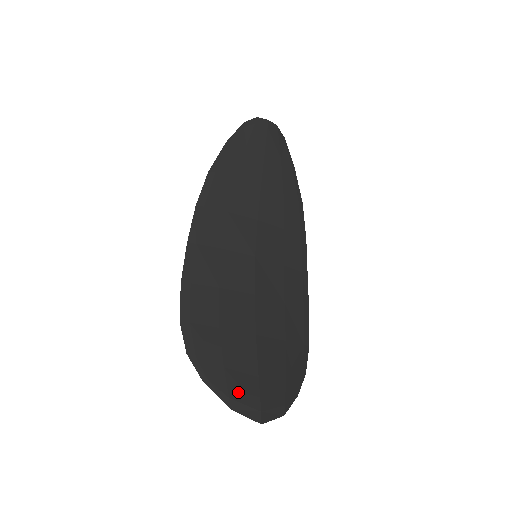
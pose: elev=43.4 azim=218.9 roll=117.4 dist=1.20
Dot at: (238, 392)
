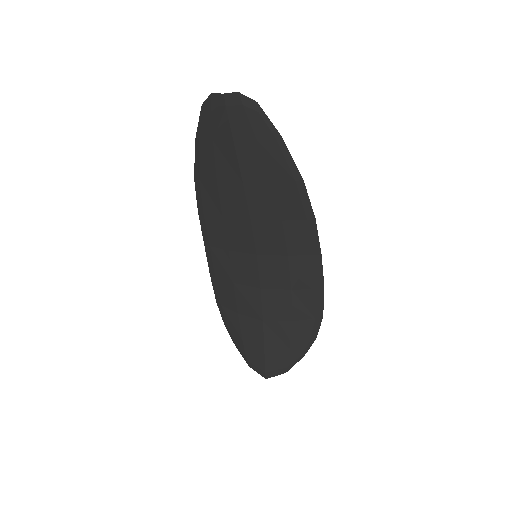
Dot at: (251, 358)
